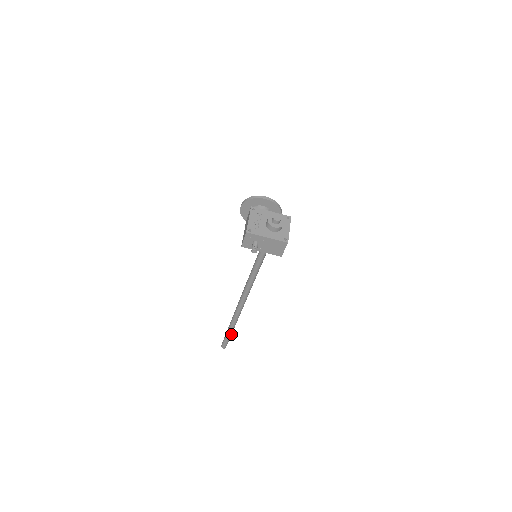
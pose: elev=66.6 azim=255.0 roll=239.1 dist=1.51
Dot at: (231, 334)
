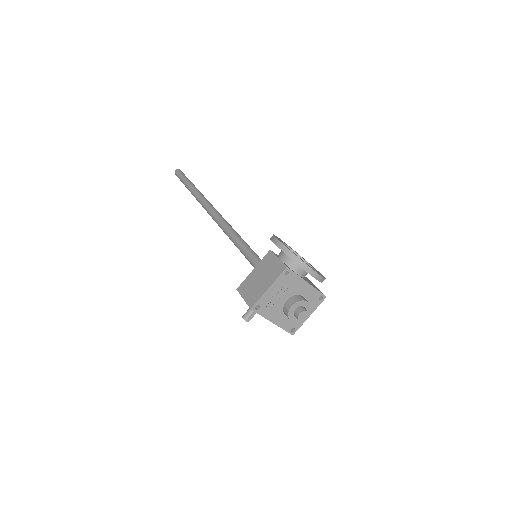
Dot at: occluded
